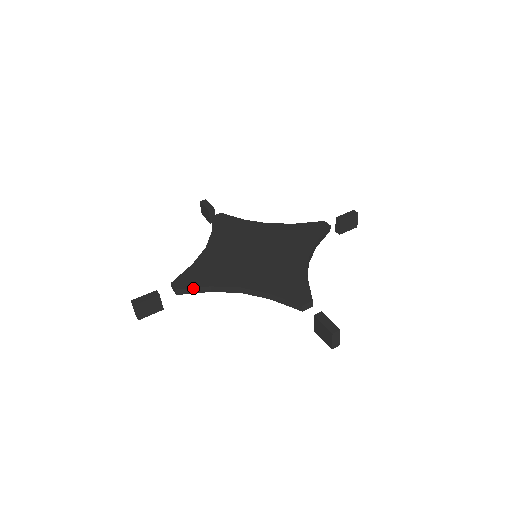
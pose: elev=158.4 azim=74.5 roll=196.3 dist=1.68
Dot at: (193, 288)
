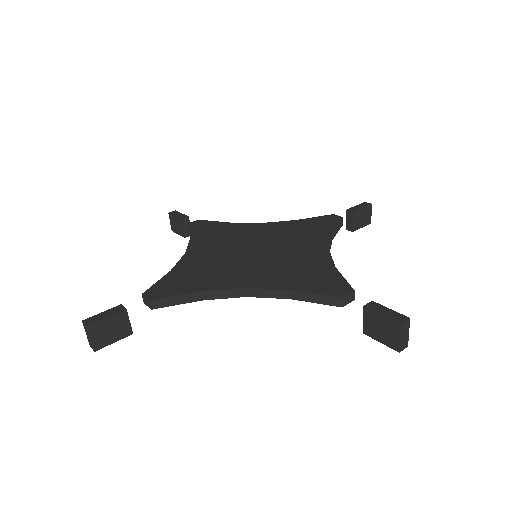
Dot at: (176, 296)
